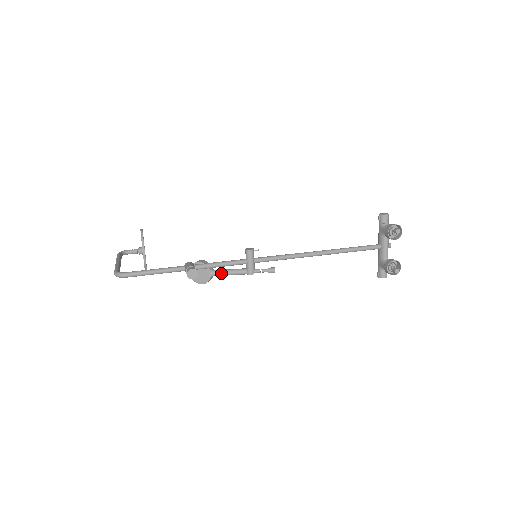
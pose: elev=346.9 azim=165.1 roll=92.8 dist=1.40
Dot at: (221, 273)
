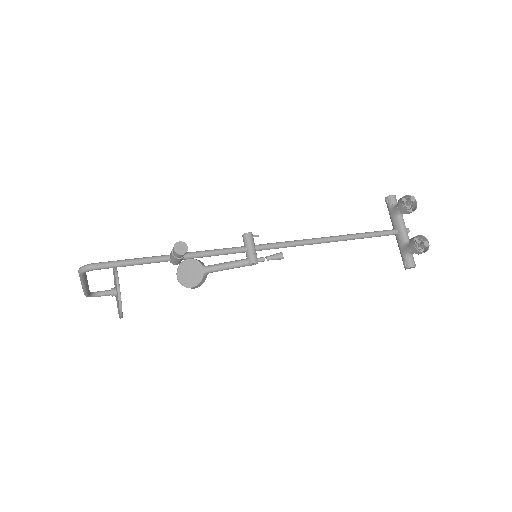
Dot at: (216, 267)
